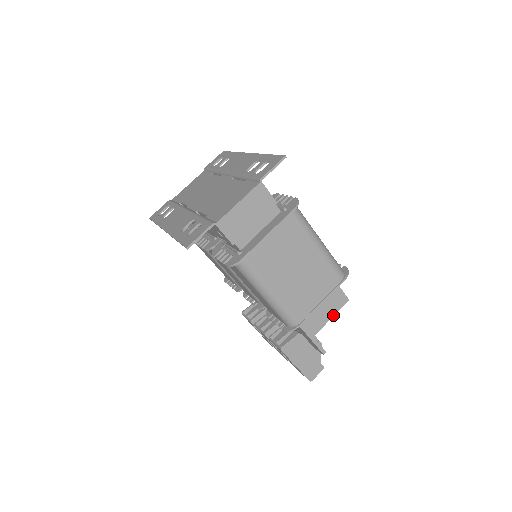
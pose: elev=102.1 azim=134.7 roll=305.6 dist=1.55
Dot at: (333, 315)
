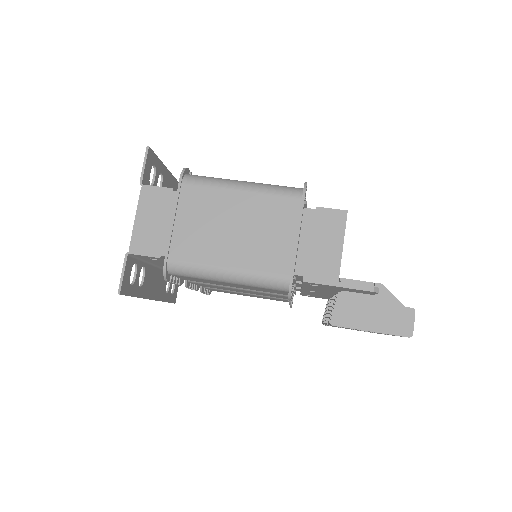
Dot at: (342, 241)
